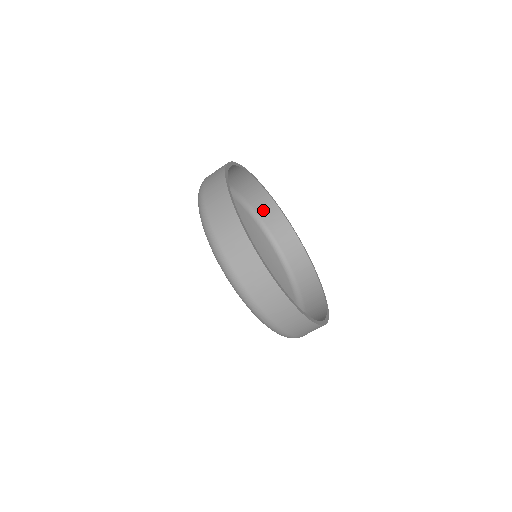
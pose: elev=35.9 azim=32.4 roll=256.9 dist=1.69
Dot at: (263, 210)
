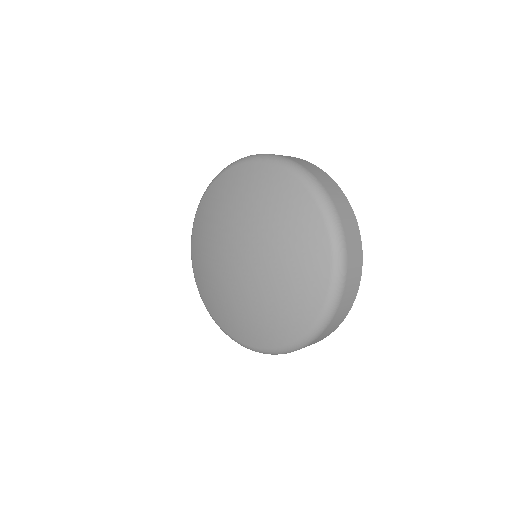
Dot at: occluded
